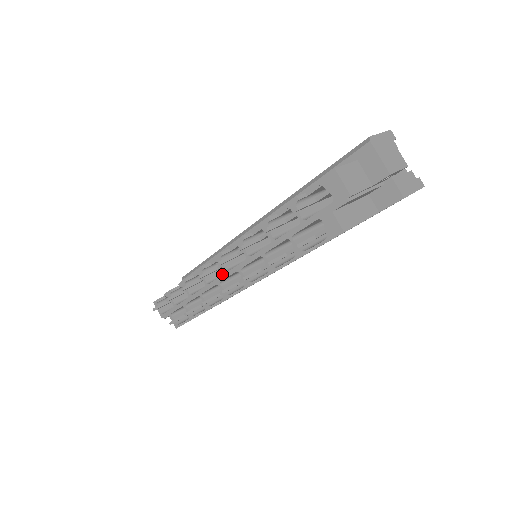
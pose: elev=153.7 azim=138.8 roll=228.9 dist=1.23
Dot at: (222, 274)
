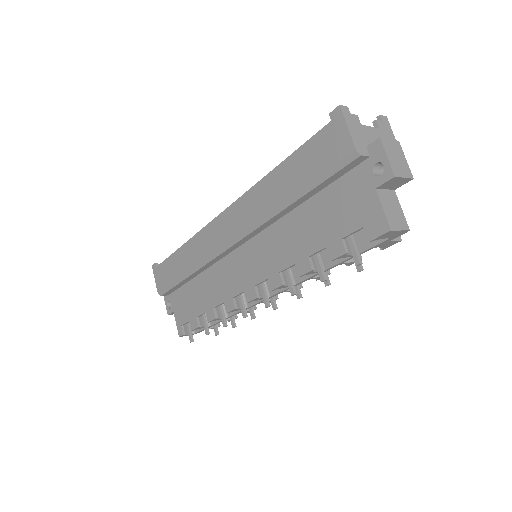
Dot at: occluded
